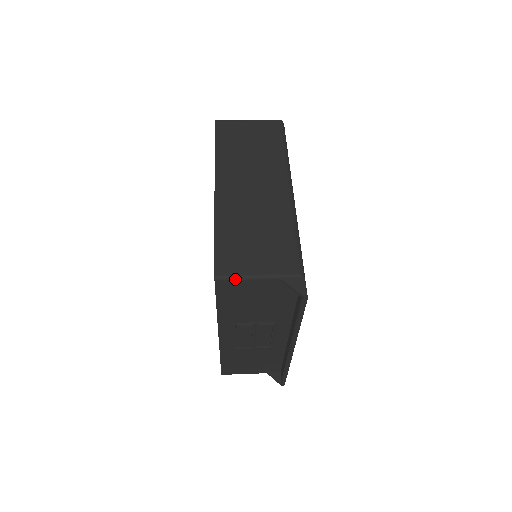
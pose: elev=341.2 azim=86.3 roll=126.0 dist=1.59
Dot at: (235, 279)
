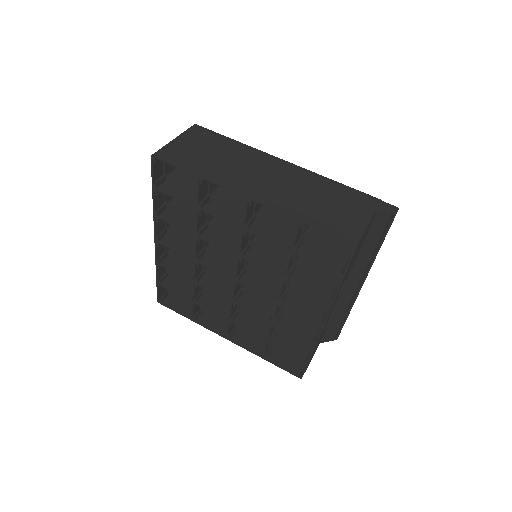
Dot at: (363, 235)
